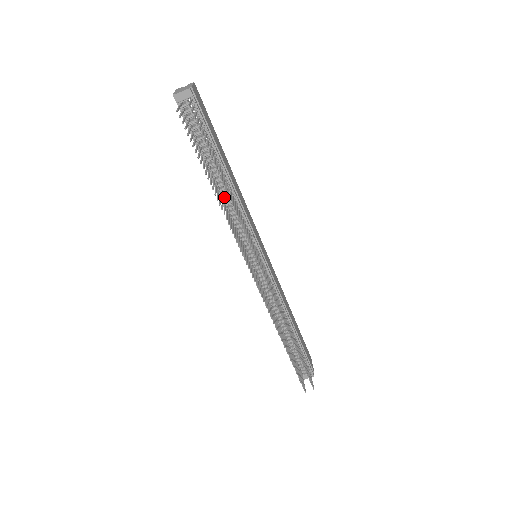
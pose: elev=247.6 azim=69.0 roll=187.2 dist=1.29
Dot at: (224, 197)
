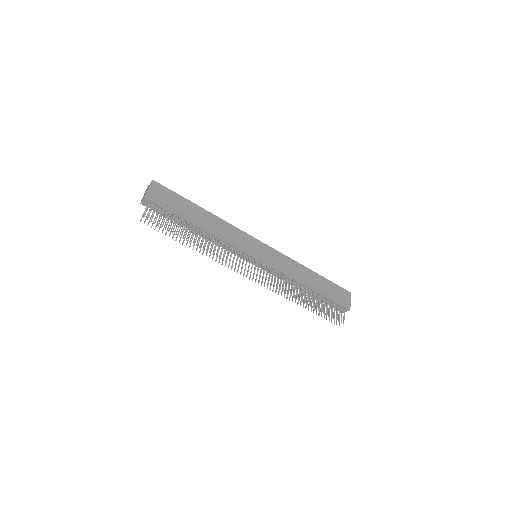
Dot at: (209, 237)
